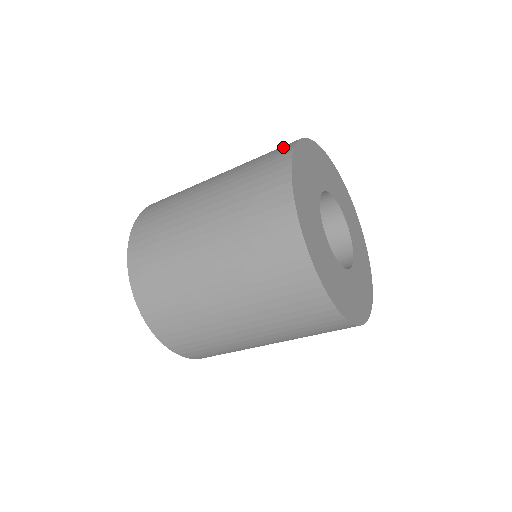
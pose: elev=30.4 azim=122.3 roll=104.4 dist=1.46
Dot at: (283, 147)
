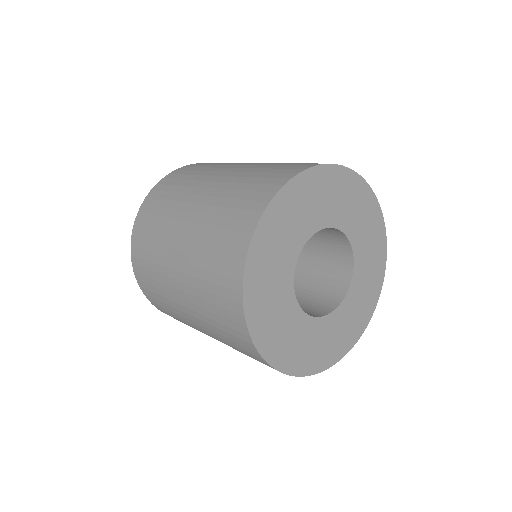
Dot at: (239, 235)
